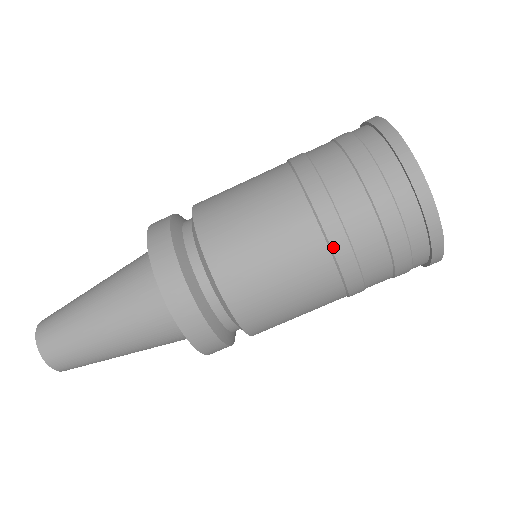
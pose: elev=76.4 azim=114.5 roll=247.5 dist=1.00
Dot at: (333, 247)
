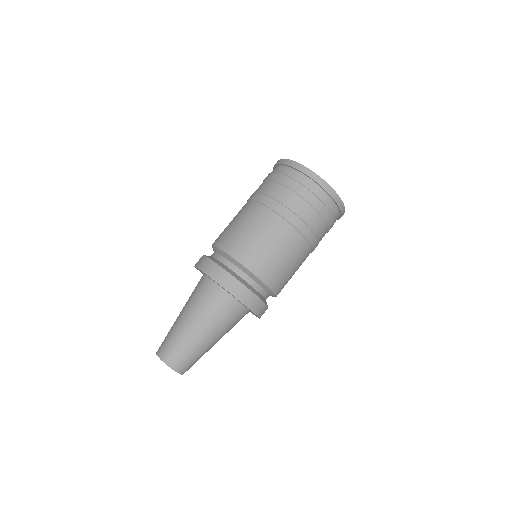
Dot at: (276, 211)
